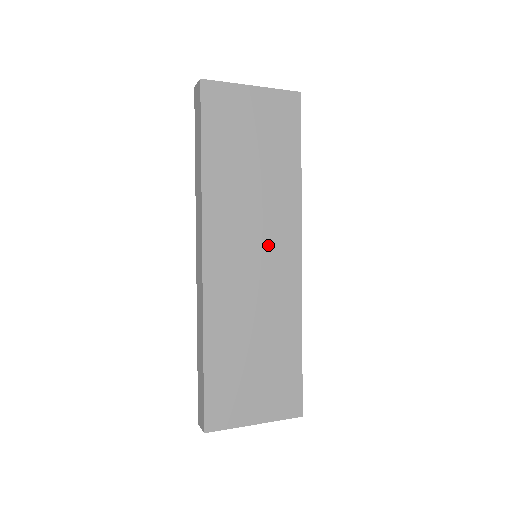
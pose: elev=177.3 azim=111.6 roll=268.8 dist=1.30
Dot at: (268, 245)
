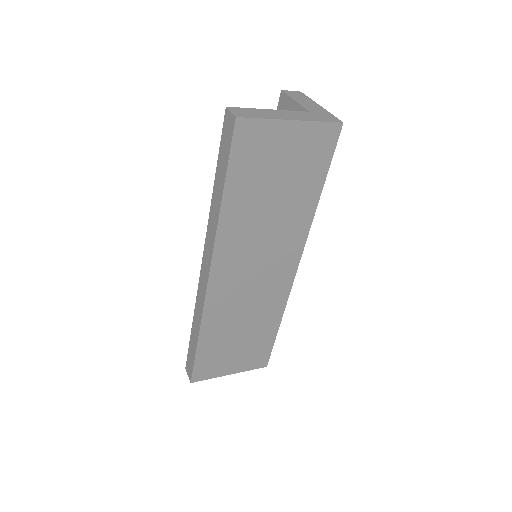
Dot at: (270, 263)
